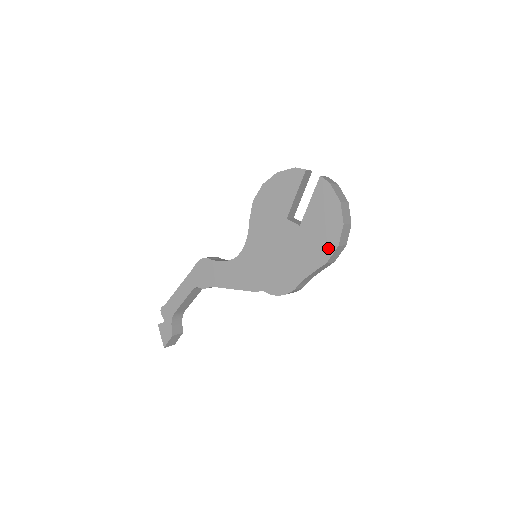
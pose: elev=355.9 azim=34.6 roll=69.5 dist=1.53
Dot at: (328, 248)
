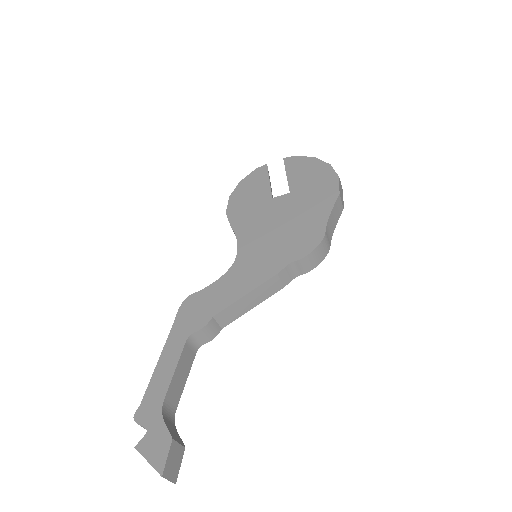
Dot at: (331, 184)
